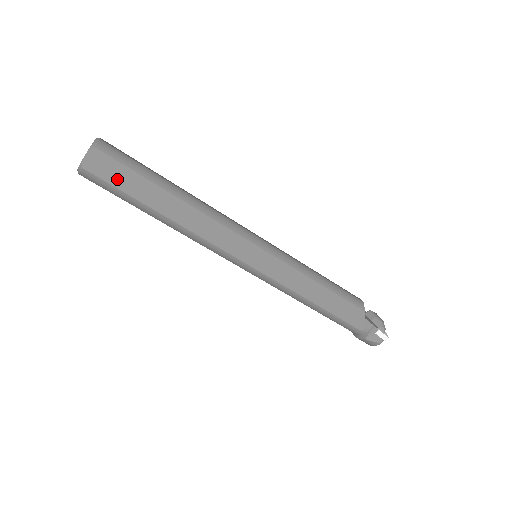
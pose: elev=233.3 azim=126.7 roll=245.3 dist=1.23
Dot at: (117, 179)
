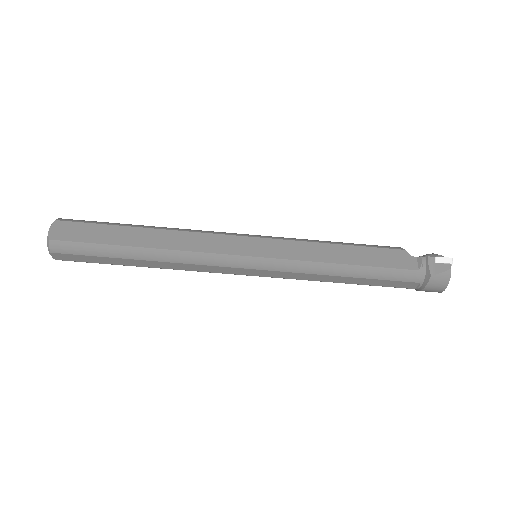
Dot at: (84, 236)
